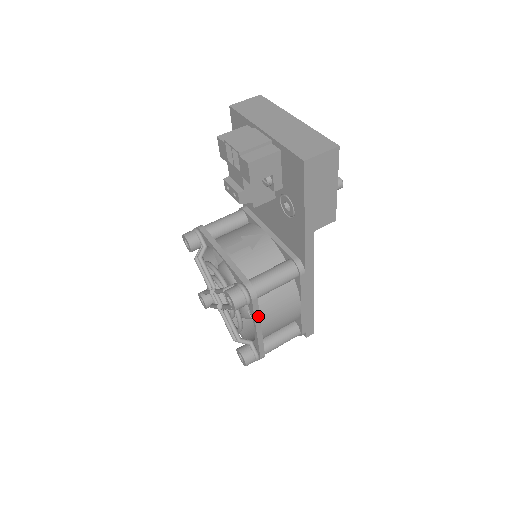
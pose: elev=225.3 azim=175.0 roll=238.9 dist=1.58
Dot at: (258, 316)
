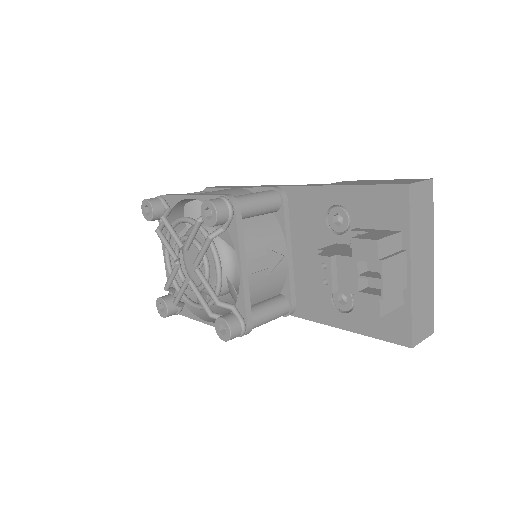
Dot at: occluded
